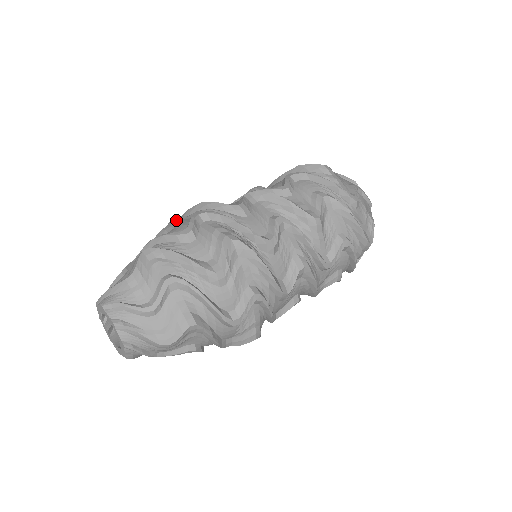
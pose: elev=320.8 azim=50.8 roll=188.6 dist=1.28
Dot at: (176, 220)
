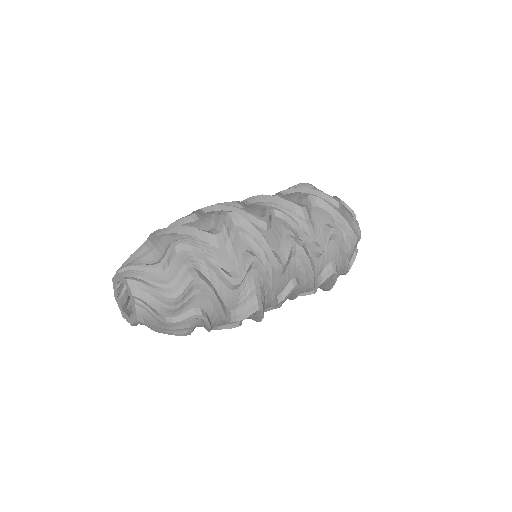
Dot at: occluded
